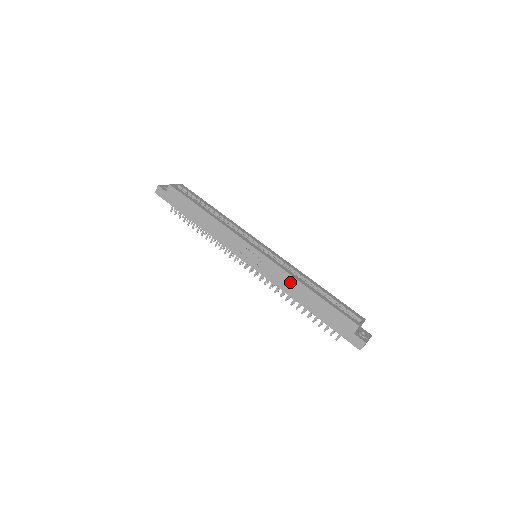
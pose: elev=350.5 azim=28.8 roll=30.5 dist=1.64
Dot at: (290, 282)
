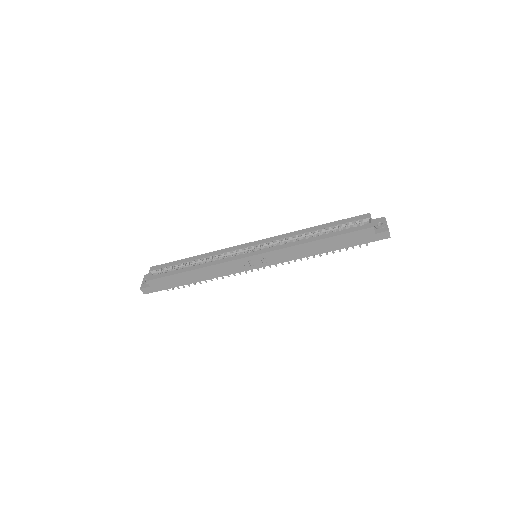
Dot at: (299, 250)
